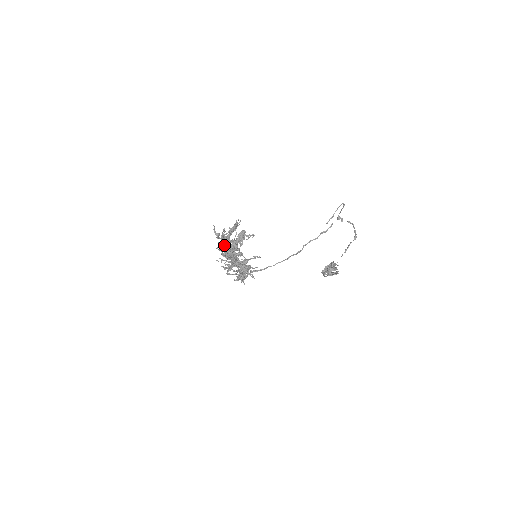
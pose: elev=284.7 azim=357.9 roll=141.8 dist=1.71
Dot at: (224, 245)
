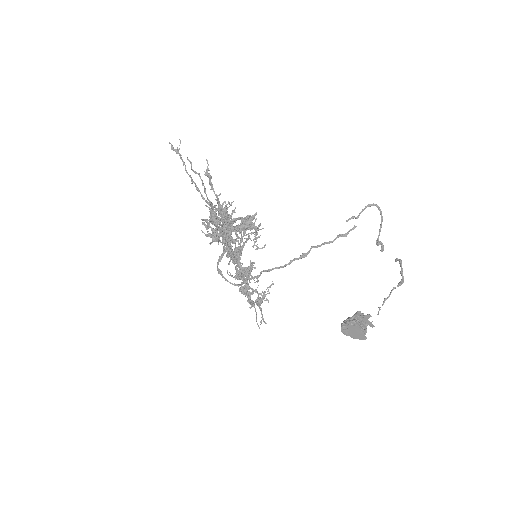
Dot at: (218, 208)
